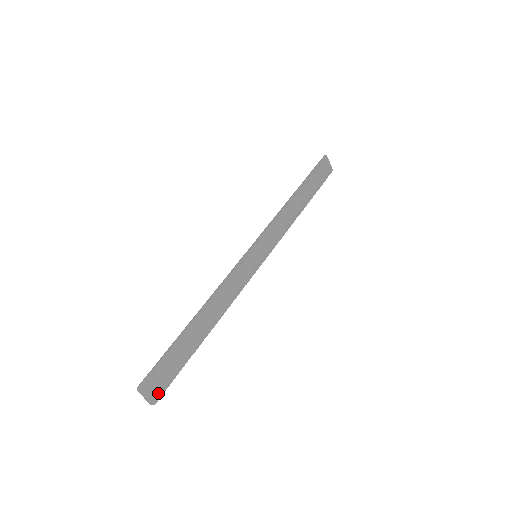
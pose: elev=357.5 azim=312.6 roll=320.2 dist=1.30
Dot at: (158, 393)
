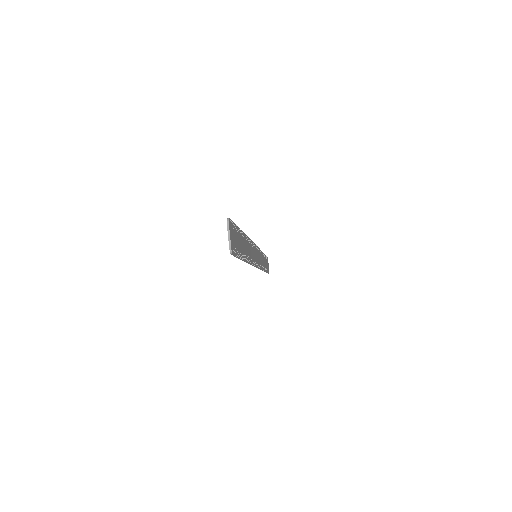
Dot at: (233, 248)
